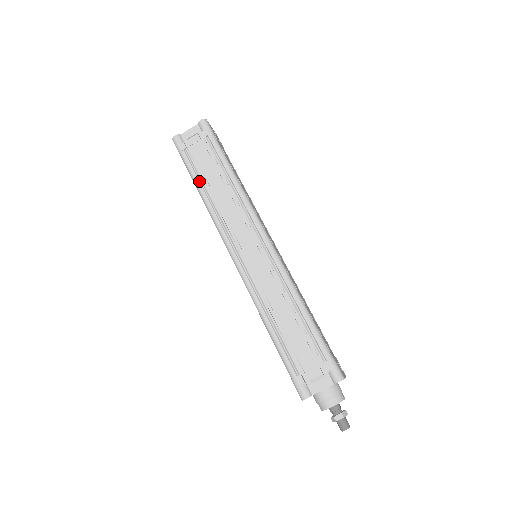
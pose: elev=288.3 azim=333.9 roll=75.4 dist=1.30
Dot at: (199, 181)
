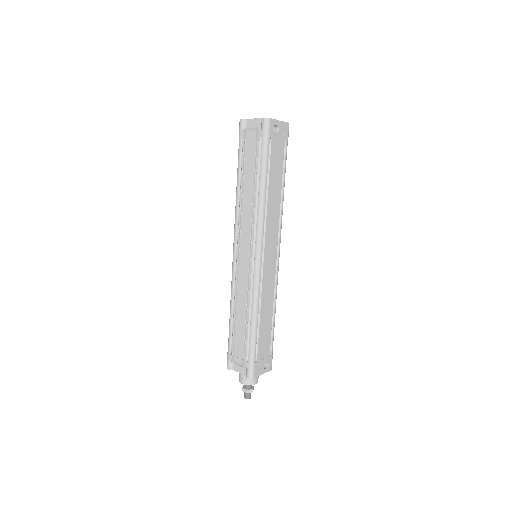
Dot at: (239, 175)
